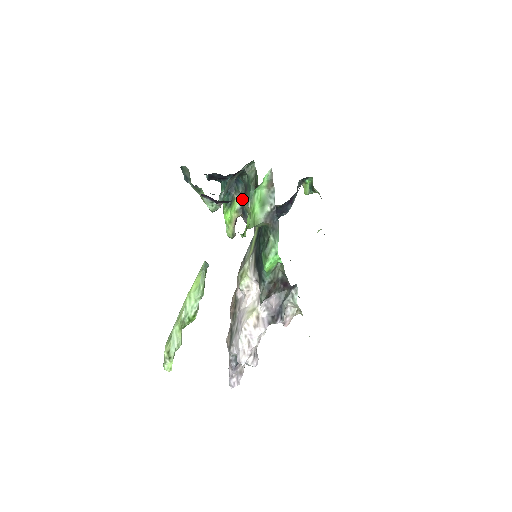
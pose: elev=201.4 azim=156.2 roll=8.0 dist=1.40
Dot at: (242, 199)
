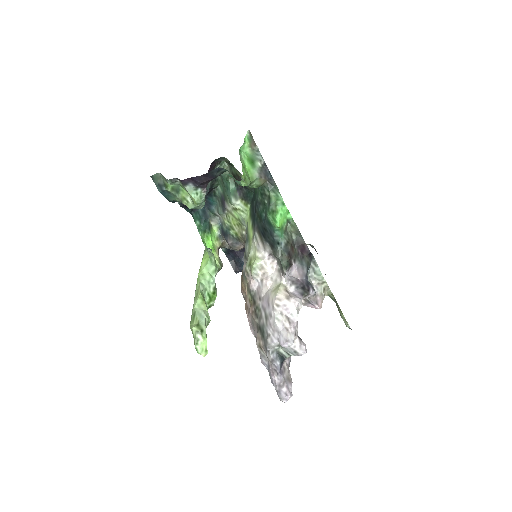
Dot at: (219, 223)
